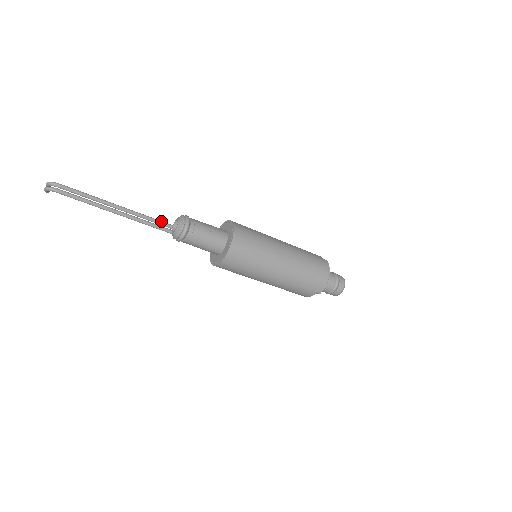
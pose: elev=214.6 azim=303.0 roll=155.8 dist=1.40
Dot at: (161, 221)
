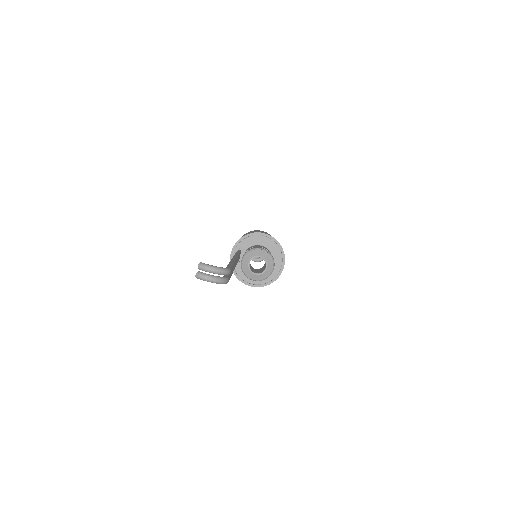
Dot at: (238, 256)
